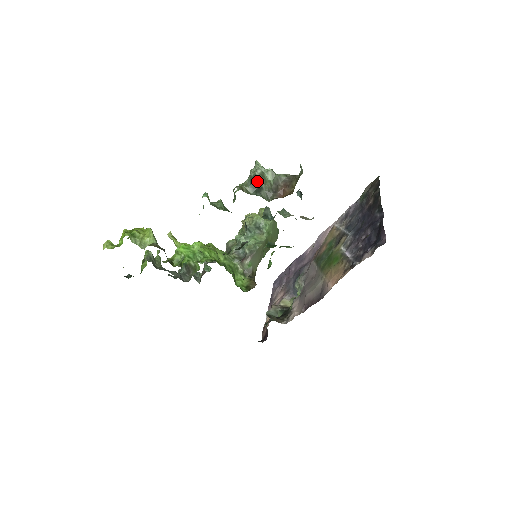
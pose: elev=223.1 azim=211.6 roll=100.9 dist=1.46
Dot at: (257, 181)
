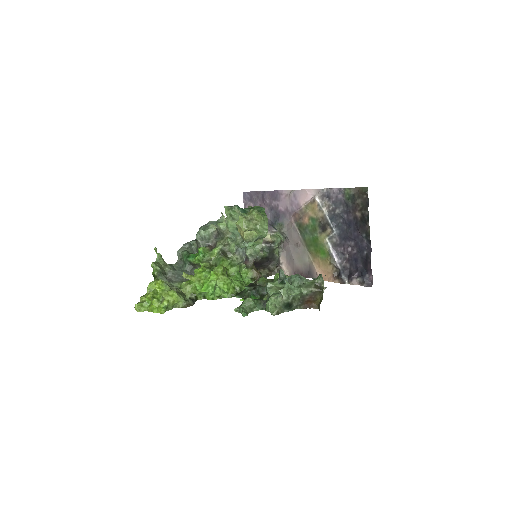
Dot at: (289, 304)
